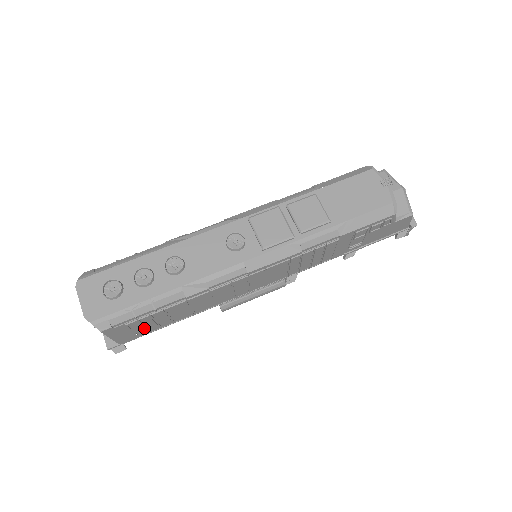
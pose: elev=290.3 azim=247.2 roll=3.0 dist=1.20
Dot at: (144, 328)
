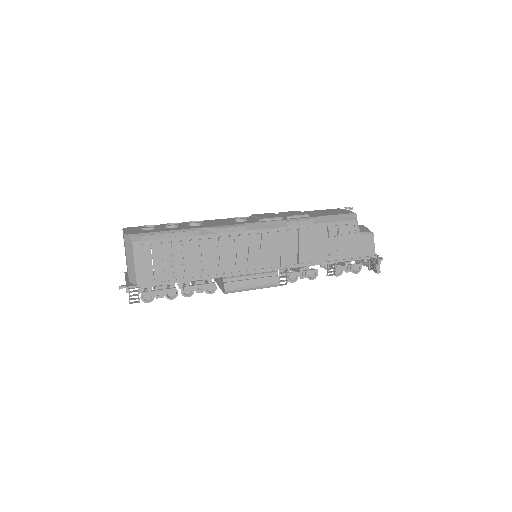
Dot at: (162, 266)
